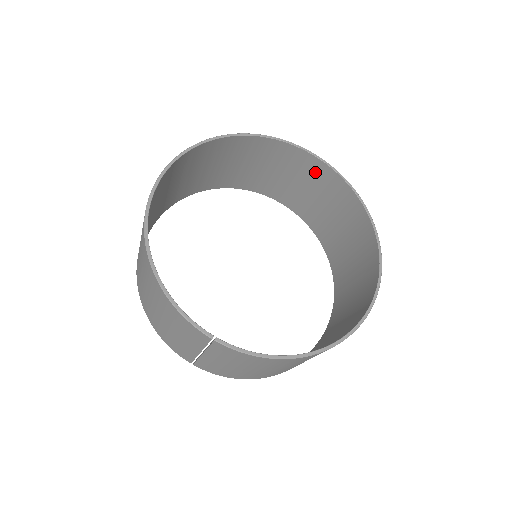
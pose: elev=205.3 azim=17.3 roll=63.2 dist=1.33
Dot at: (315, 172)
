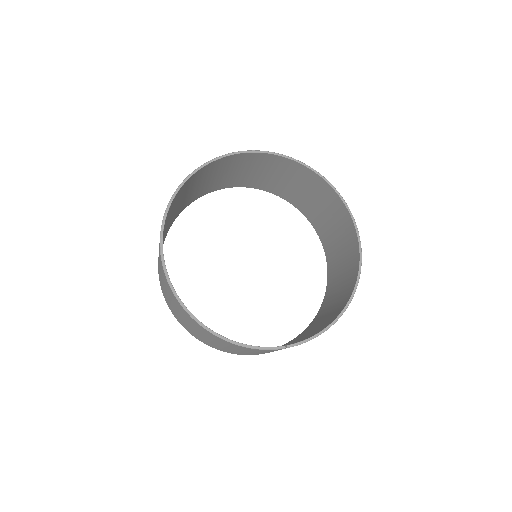
Dot at: (252, 160)
